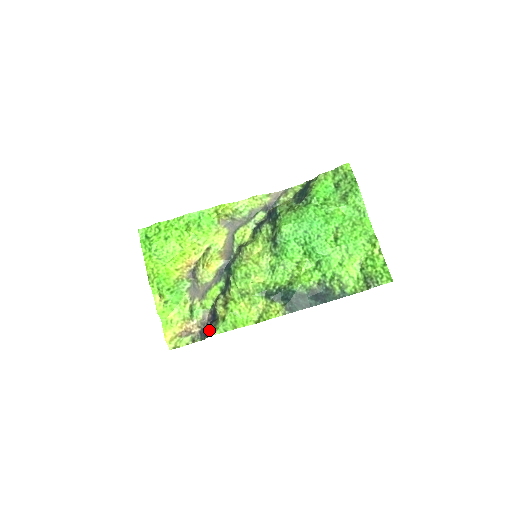
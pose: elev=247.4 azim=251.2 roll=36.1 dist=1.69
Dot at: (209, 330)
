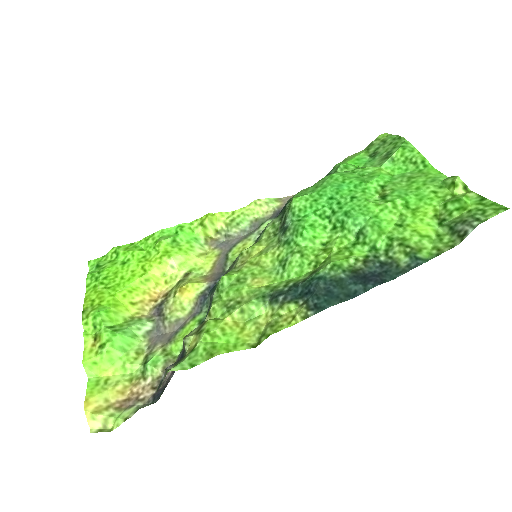
Dot at: (164, 373)
